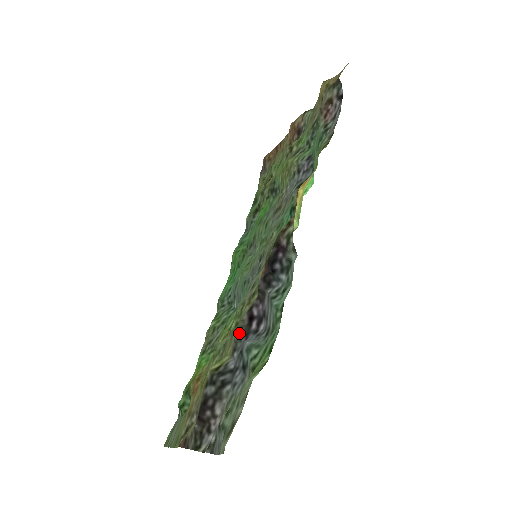
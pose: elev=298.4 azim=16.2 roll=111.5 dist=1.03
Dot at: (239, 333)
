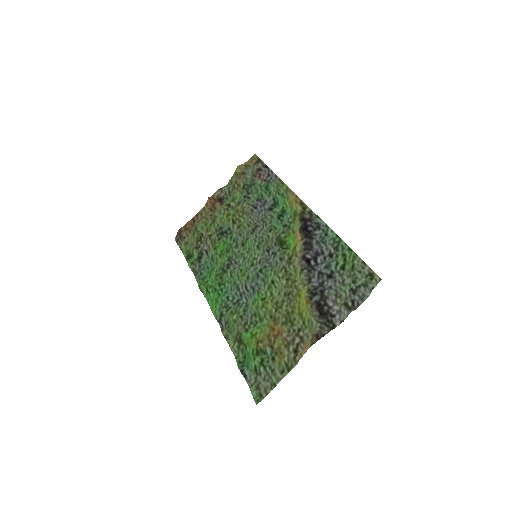
Dot at: (306, 271)
